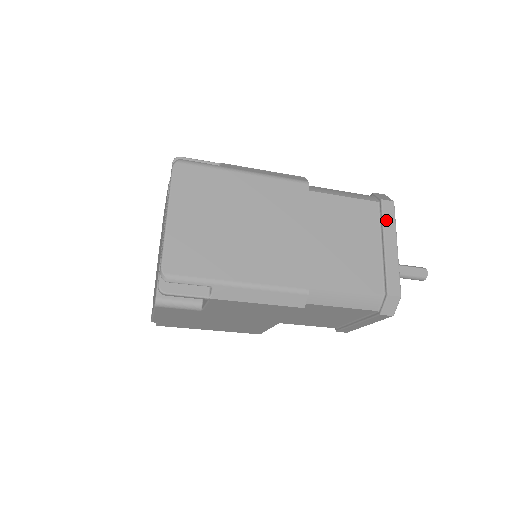
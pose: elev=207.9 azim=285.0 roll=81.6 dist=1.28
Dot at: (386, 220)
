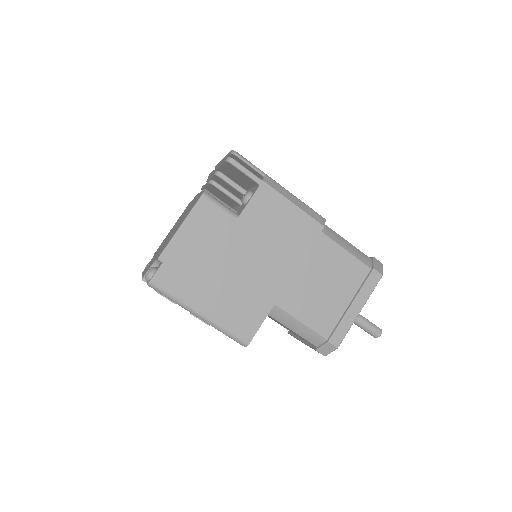
Dot at: occluded
